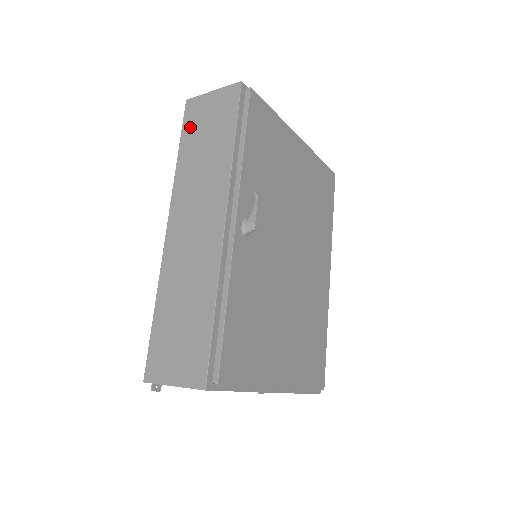
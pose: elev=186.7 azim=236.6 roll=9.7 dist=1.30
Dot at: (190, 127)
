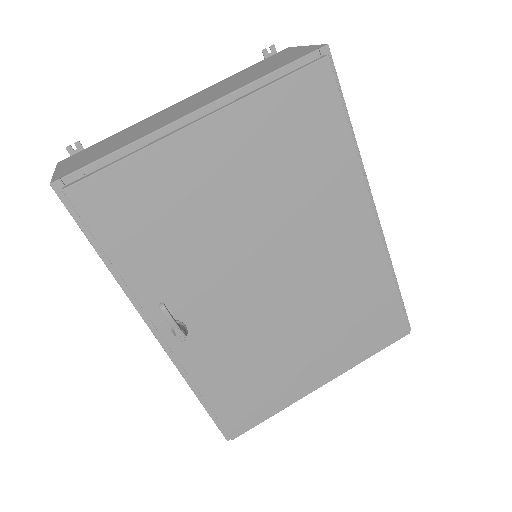
Dot at: occluded
